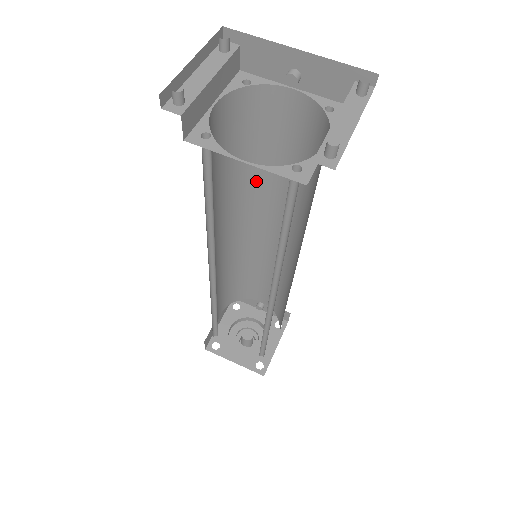
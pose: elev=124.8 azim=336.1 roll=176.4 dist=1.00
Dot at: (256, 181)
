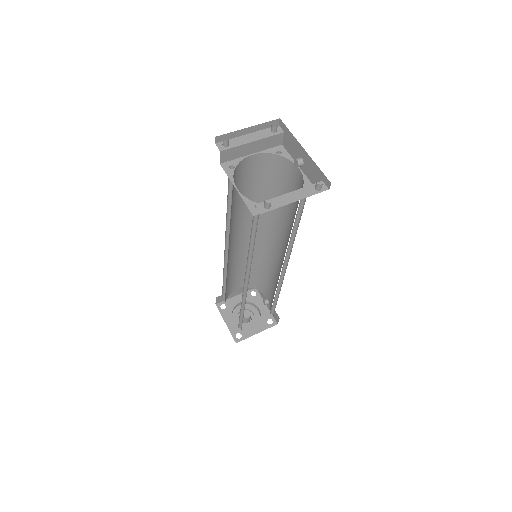
Dot at: (276, 212)
